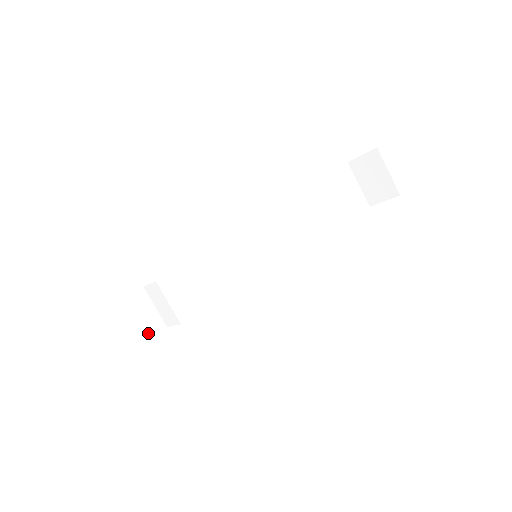
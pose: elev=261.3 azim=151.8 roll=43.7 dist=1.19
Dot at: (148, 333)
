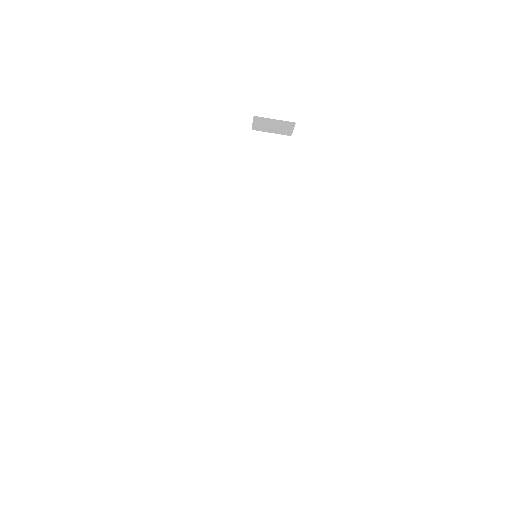
Dot at: occluded
